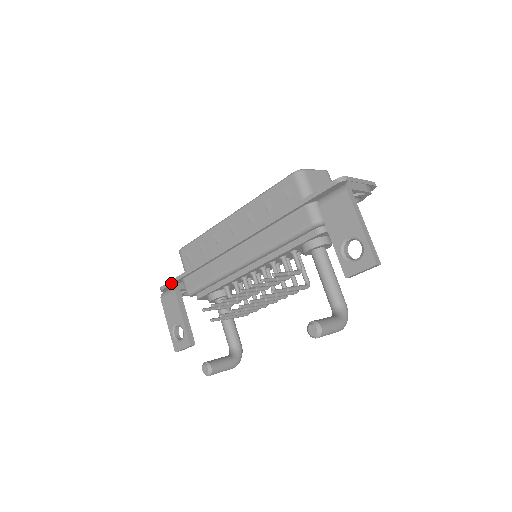
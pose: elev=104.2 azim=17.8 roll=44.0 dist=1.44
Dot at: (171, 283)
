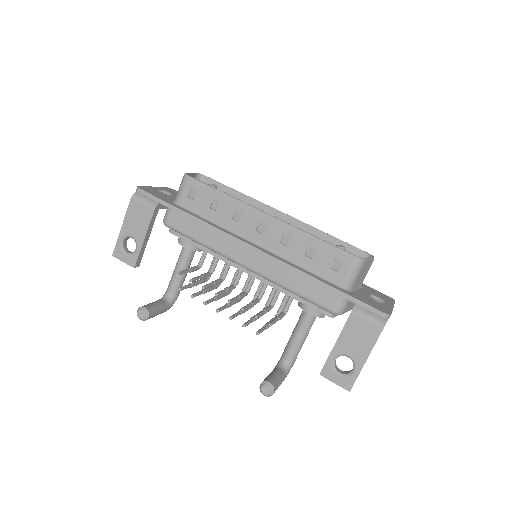
Dot at: (155, 200)
